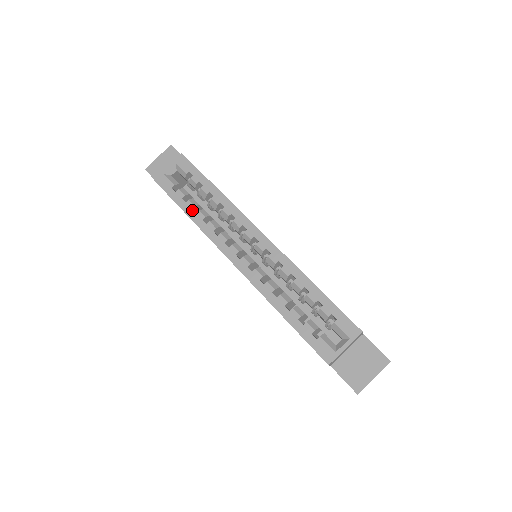
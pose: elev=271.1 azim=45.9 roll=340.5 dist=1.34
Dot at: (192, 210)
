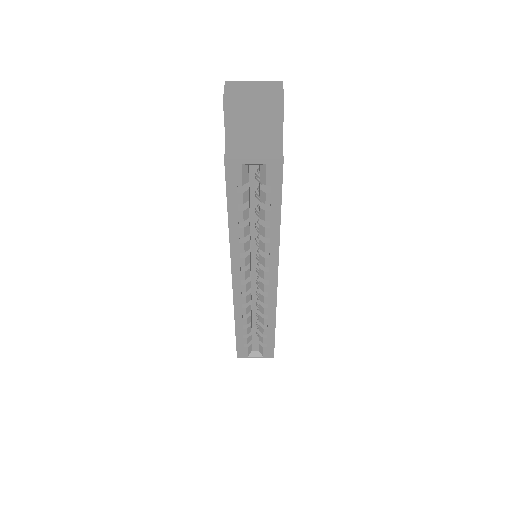
Dot at: (237, 223)
